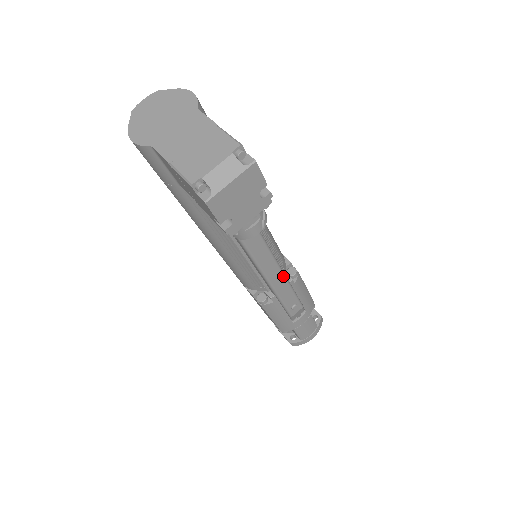
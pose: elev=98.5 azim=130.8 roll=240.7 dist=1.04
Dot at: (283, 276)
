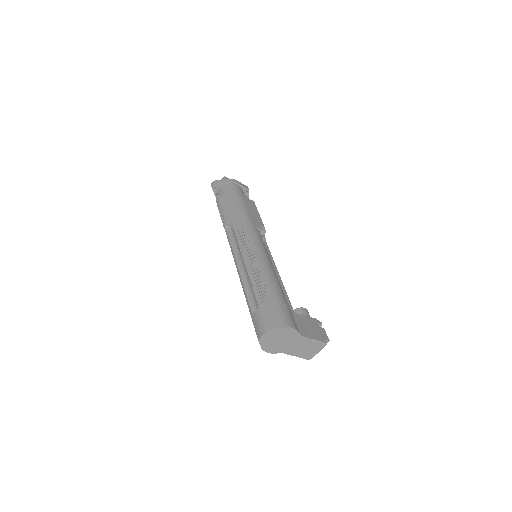
Dot at: (270, 254)
